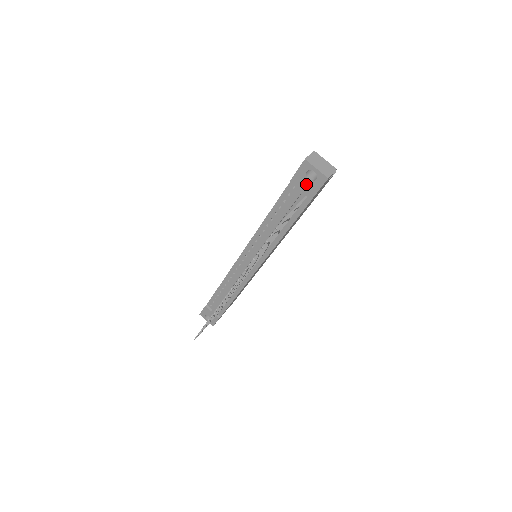
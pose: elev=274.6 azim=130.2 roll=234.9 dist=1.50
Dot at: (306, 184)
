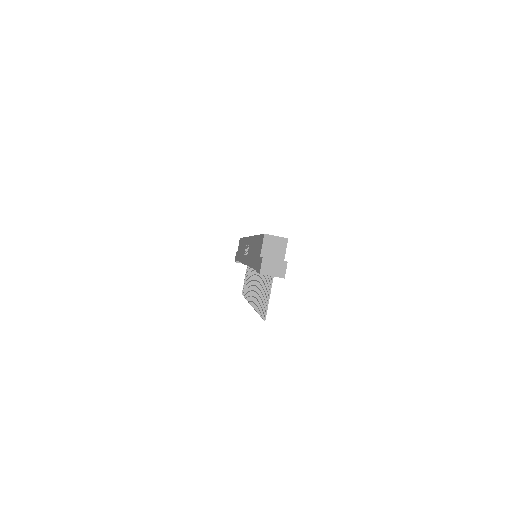
Dot at: occluded
